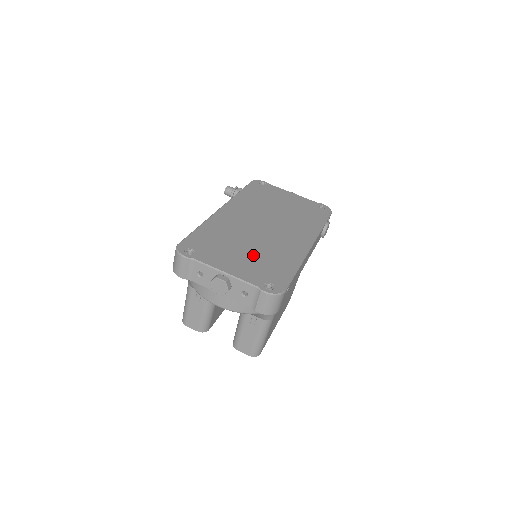
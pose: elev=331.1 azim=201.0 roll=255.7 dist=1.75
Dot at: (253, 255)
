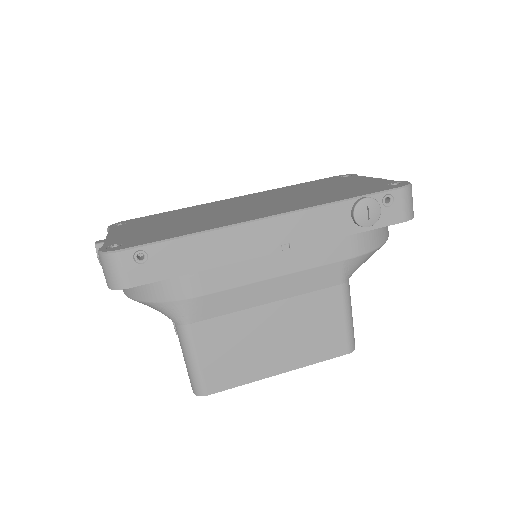
Dot at: (167, 225)
